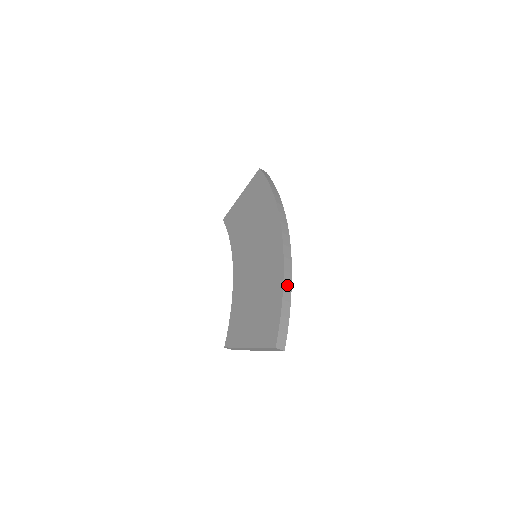
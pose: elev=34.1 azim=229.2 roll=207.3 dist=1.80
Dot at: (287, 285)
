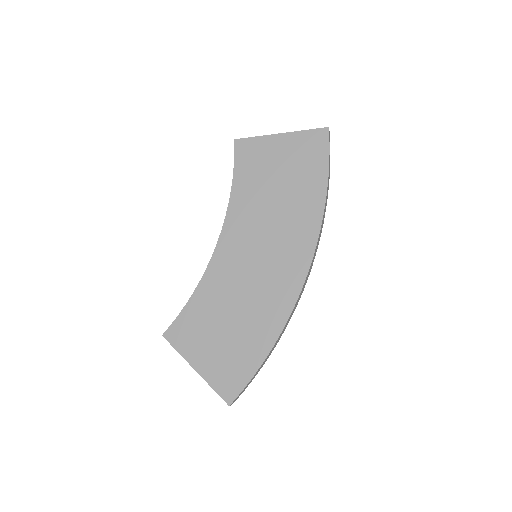
Dot at: (277, 342)
